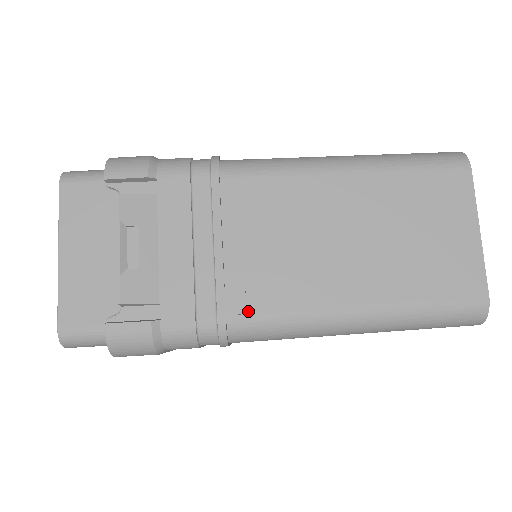
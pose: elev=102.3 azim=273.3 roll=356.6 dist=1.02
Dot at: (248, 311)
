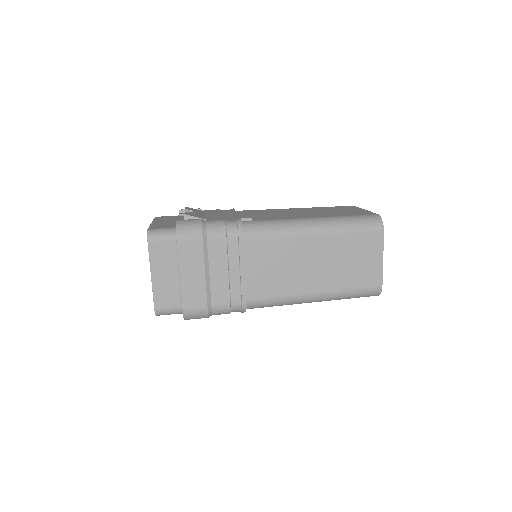
Dot at: (253, 220)
